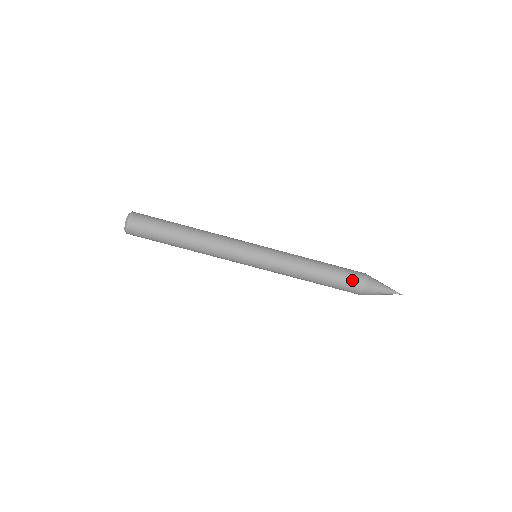
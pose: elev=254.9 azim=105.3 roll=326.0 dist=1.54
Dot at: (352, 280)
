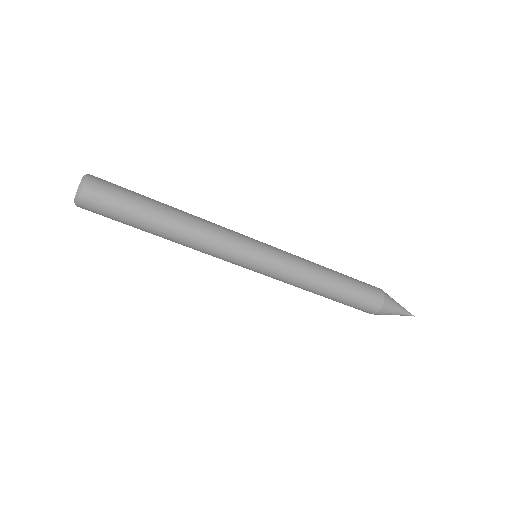
Dot at: (365, 304)
